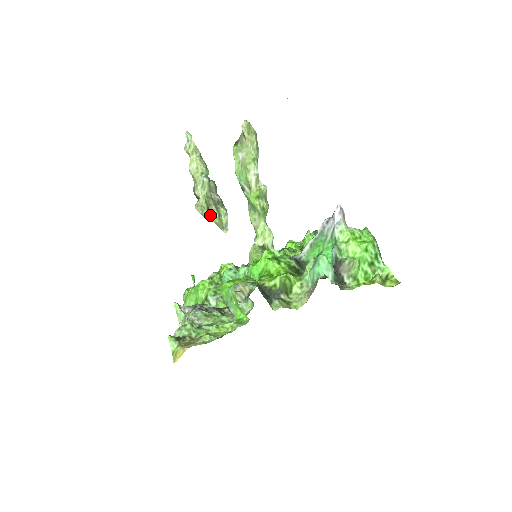
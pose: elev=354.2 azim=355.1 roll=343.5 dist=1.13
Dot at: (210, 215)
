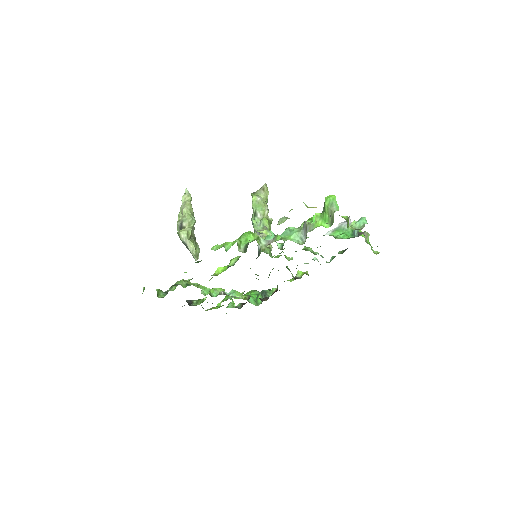
Dot at: (191, 241)
